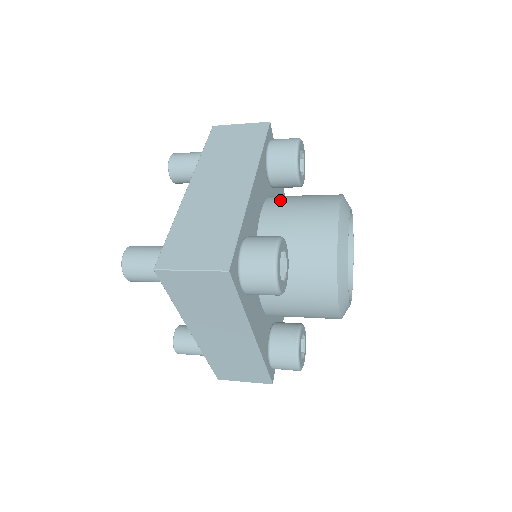
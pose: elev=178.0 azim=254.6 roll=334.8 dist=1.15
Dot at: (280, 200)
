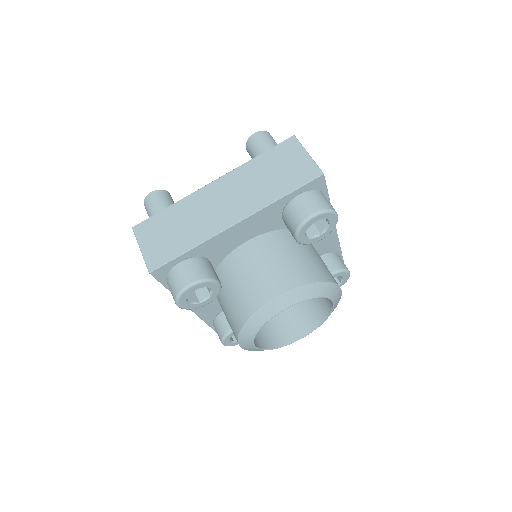
Dot at: (272, 243)
